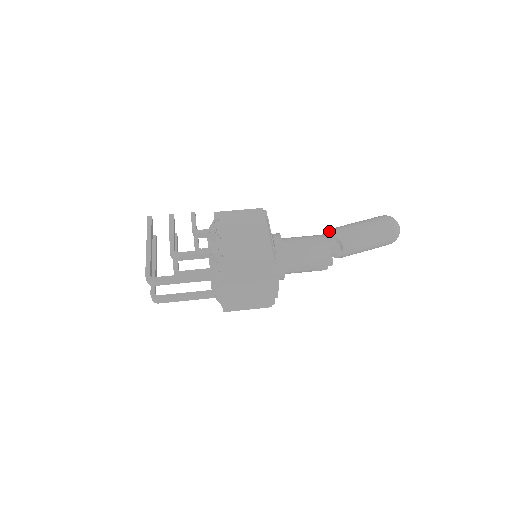
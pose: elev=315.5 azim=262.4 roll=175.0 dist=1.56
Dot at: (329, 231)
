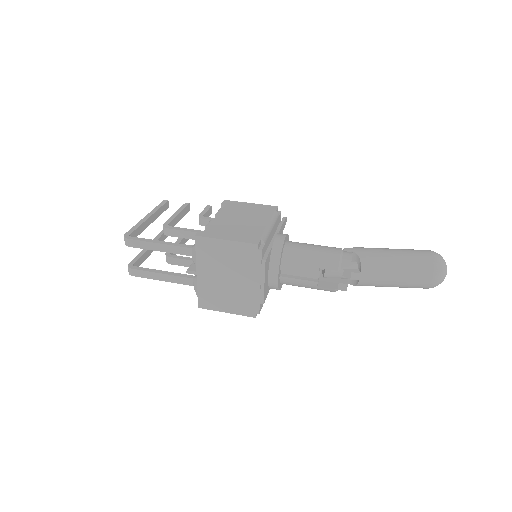
Dot at: occluded
